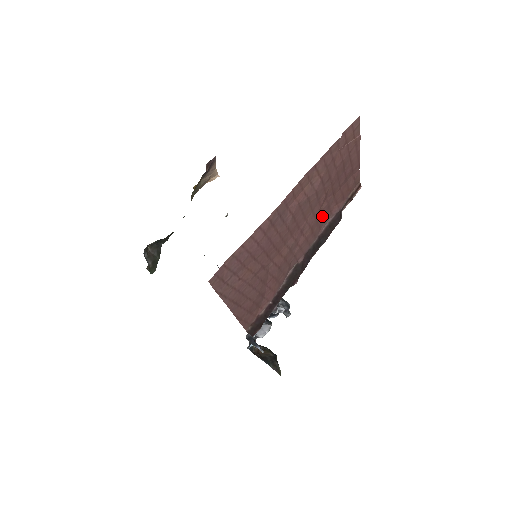
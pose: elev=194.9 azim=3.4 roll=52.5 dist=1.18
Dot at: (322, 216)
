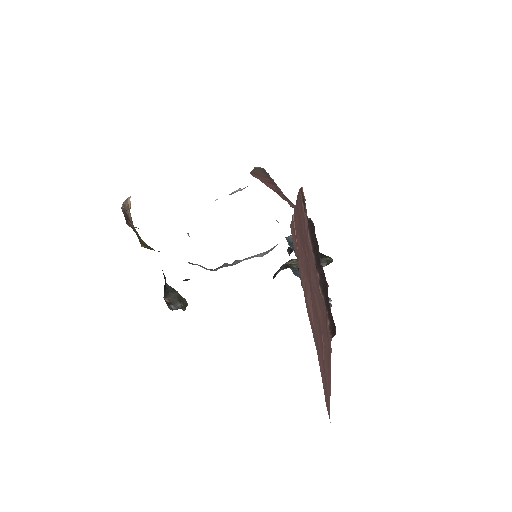
Dot at: (308, 253)
